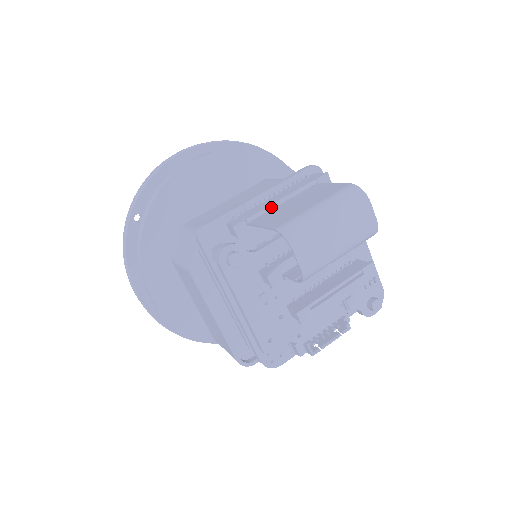
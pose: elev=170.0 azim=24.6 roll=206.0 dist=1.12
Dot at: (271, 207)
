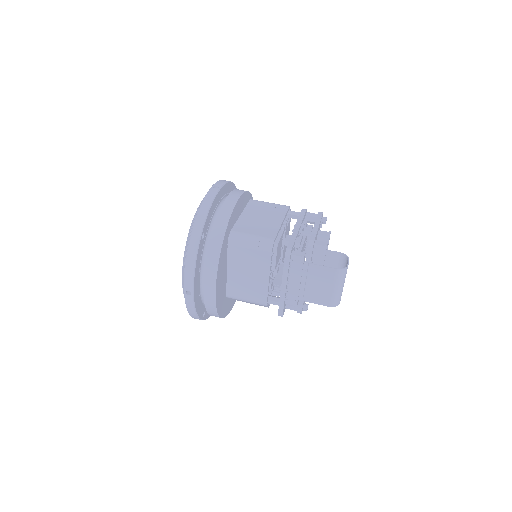
Dot at: (300, 288)
